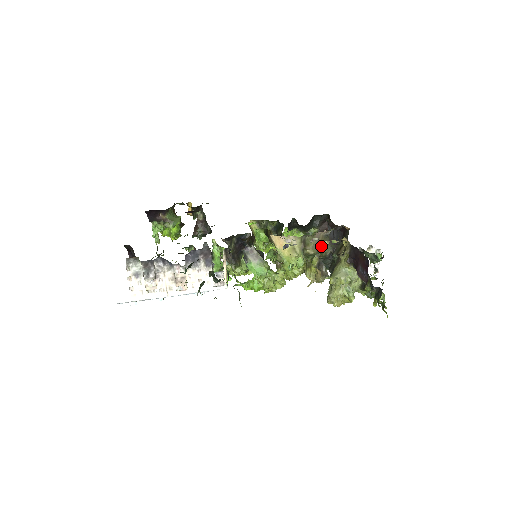
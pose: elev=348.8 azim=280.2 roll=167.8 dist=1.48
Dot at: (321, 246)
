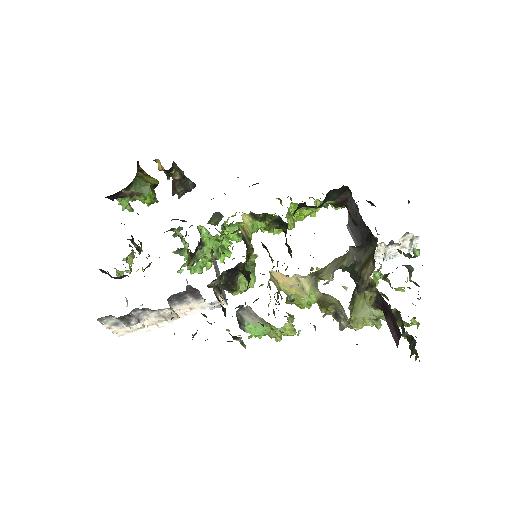
Dot at: (339, 264)
